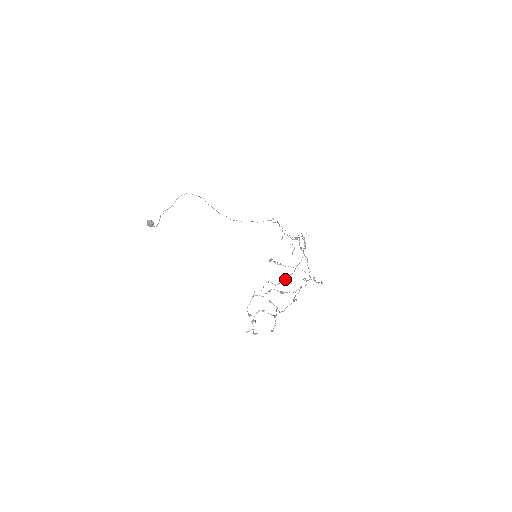
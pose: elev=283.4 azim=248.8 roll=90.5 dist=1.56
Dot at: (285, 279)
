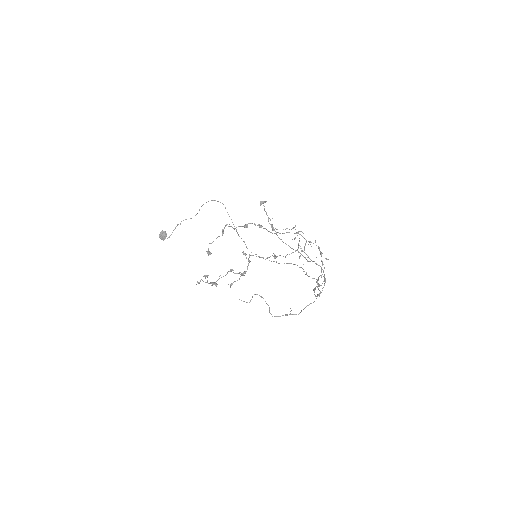
Dot at: (285, 314)
